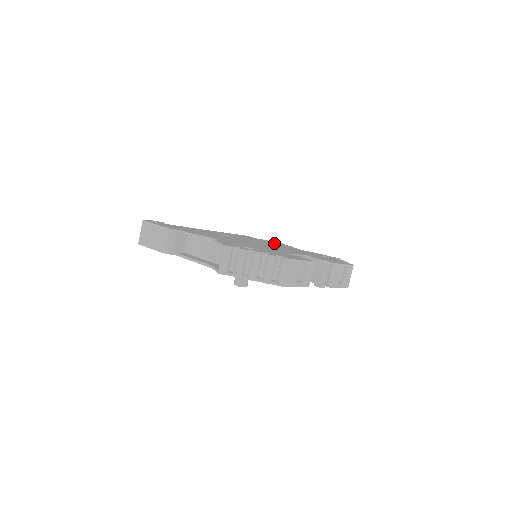
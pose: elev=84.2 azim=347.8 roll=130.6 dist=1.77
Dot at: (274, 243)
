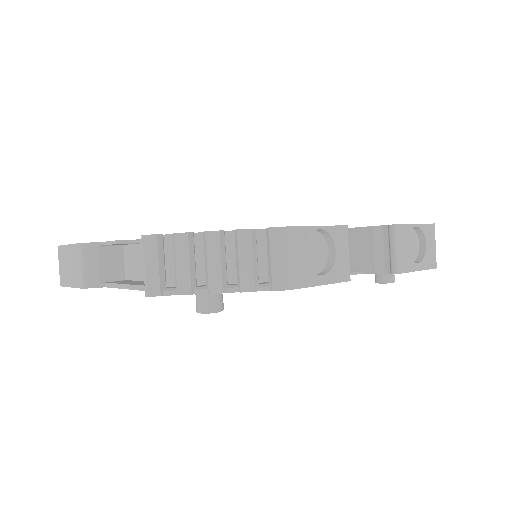
Dot at: occluded
